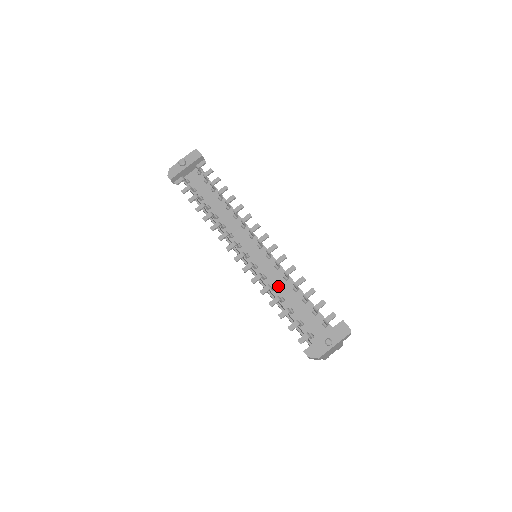
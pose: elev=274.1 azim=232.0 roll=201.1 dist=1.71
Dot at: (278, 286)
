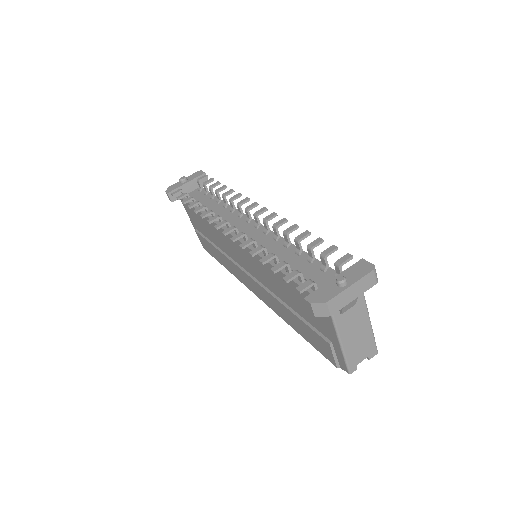
Dot at: (276, 254)
